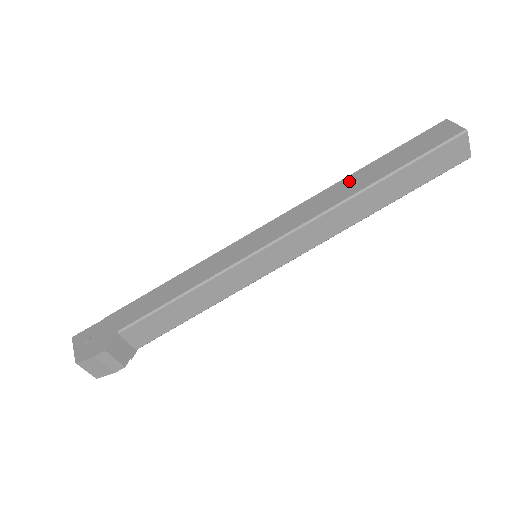
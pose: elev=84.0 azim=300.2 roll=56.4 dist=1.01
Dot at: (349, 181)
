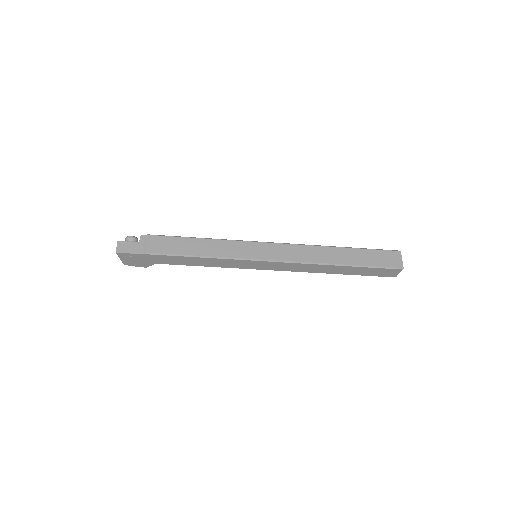
Dot at: (331, 268)
